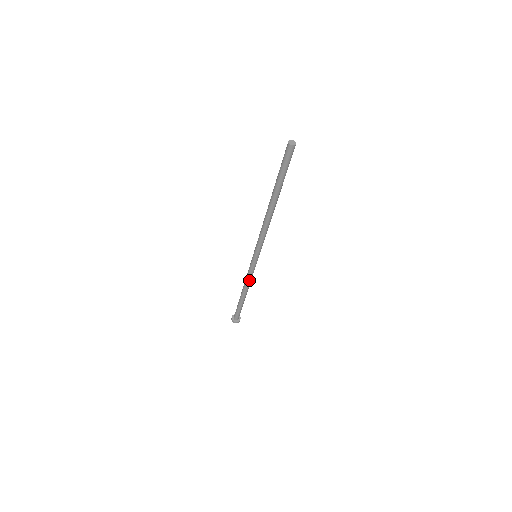
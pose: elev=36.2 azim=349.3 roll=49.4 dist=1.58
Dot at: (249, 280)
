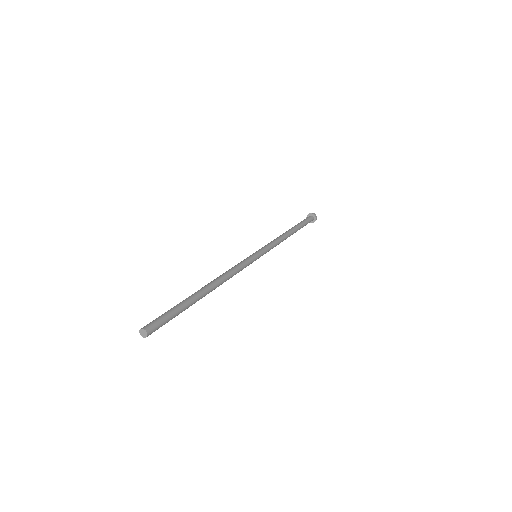
Dot at: (278, 244)
